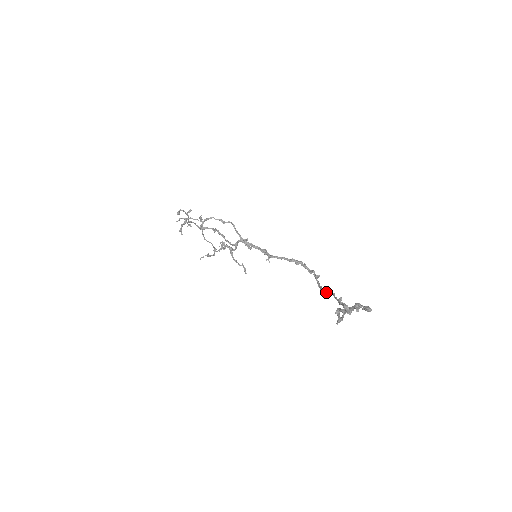
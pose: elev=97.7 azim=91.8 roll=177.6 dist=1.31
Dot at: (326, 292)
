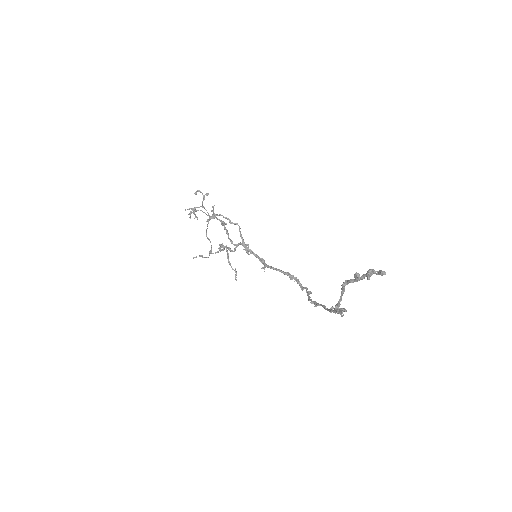
Dot at: (316, 304)
